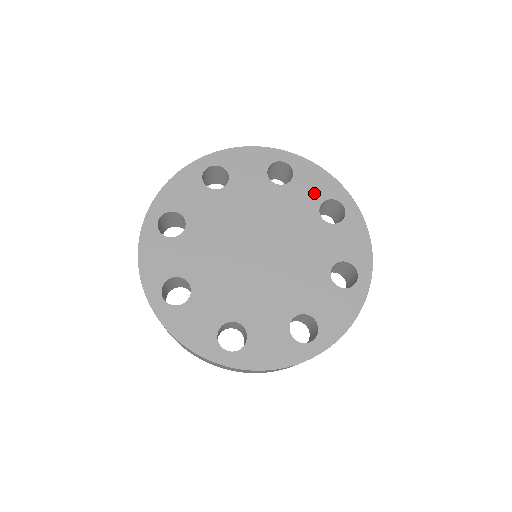
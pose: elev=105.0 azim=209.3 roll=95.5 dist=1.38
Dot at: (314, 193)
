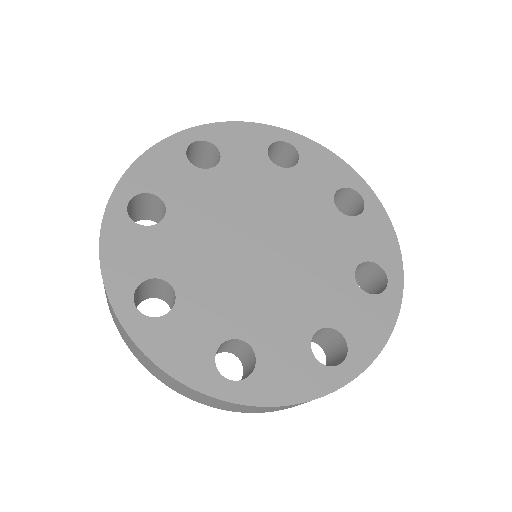
Dot at: (252, 150)
